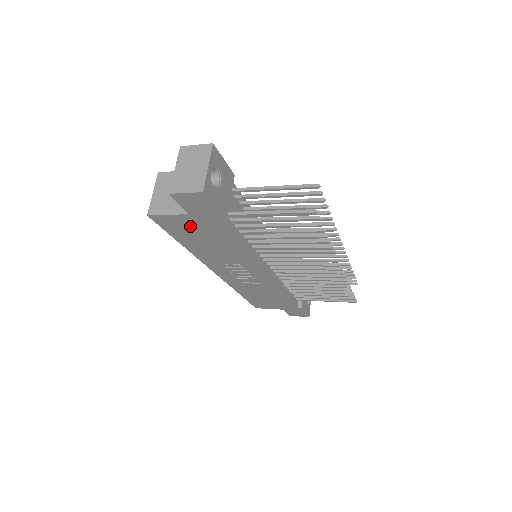
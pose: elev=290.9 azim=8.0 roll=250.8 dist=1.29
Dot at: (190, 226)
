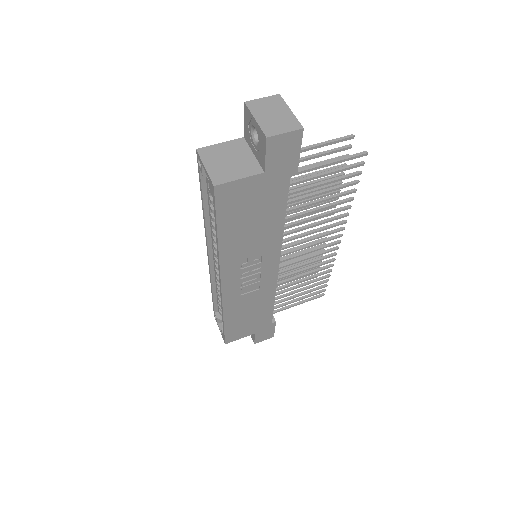
Dot at: (251, 196)
